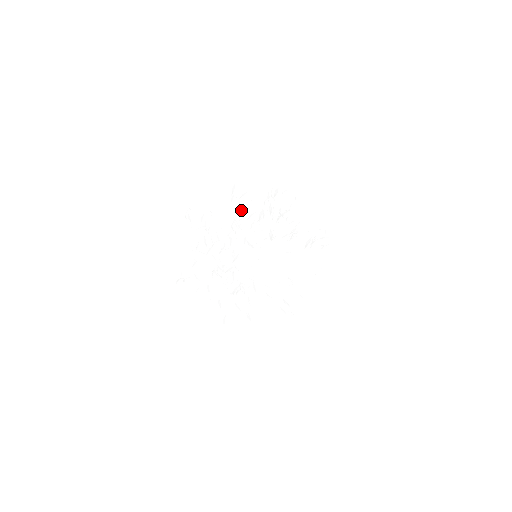
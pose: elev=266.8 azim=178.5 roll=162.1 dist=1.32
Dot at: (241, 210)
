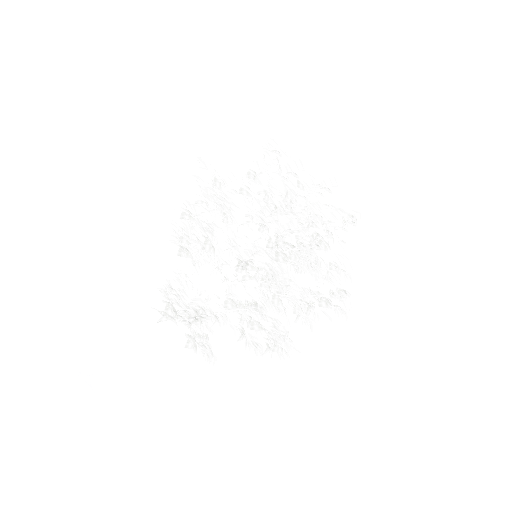
Dot at: (259, 186)
